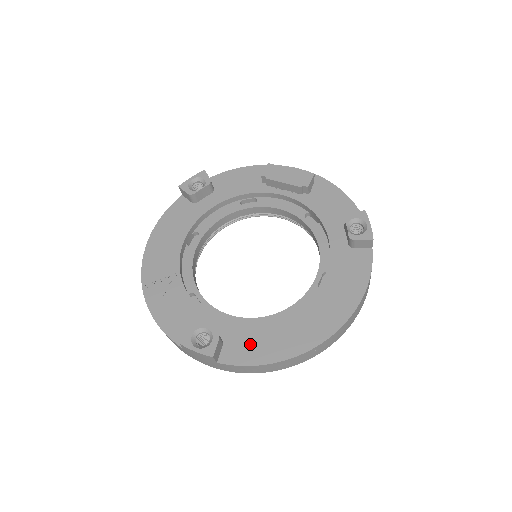
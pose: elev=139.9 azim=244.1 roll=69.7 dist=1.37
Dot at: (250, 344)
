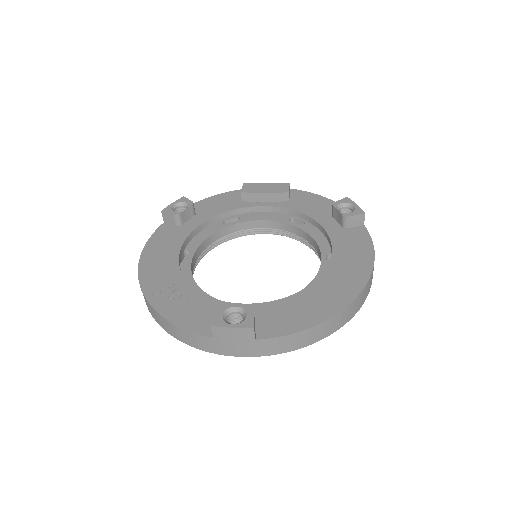
Dot at: (284, 316)
